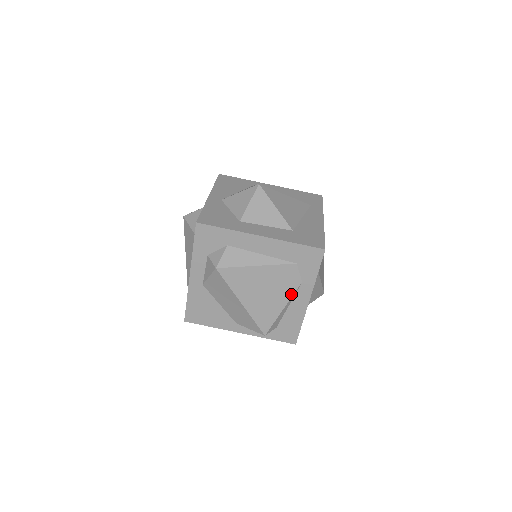
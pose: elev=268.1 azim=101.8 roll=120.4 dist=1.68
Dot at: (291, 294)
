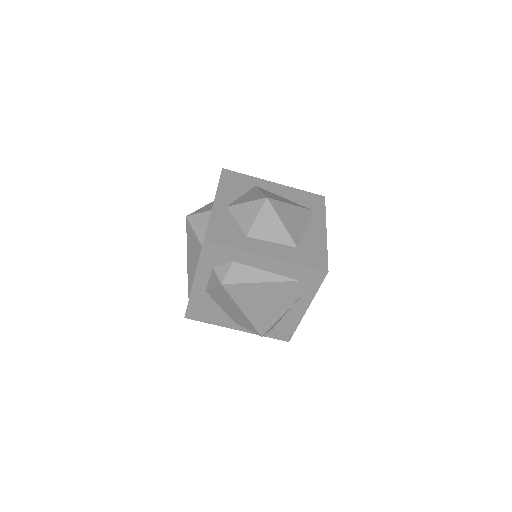
Dot at: (290, 305)
